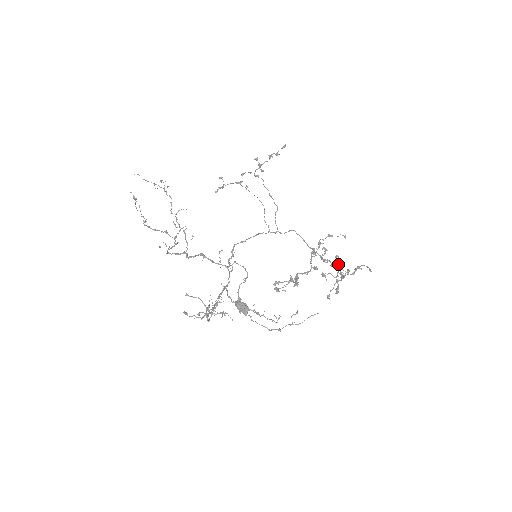
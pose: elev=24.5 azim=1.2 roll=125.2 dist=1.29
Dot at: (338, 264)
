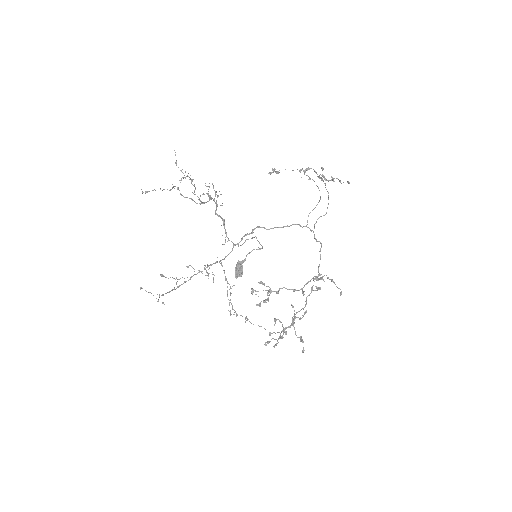
Dot at: occluded
